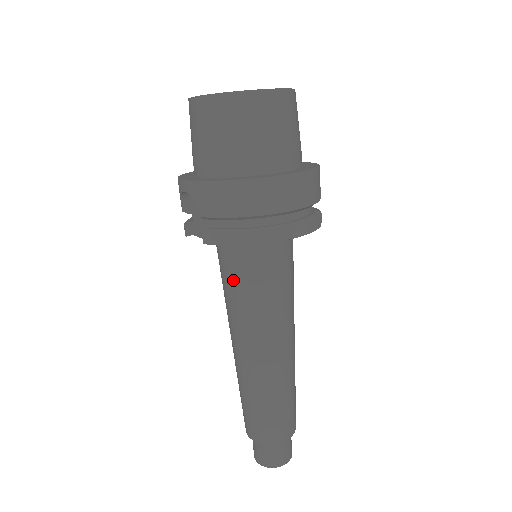
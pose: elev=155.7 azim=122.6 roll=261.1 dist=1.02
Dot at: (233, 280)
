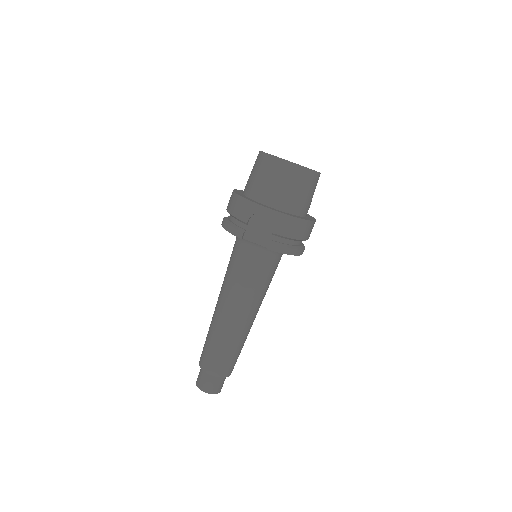
Dot at: (256, 271)
